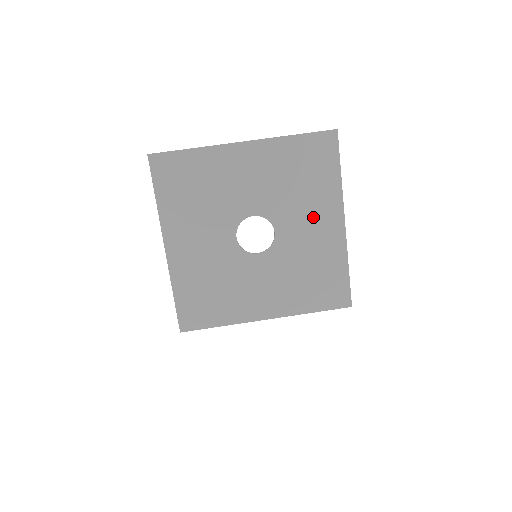
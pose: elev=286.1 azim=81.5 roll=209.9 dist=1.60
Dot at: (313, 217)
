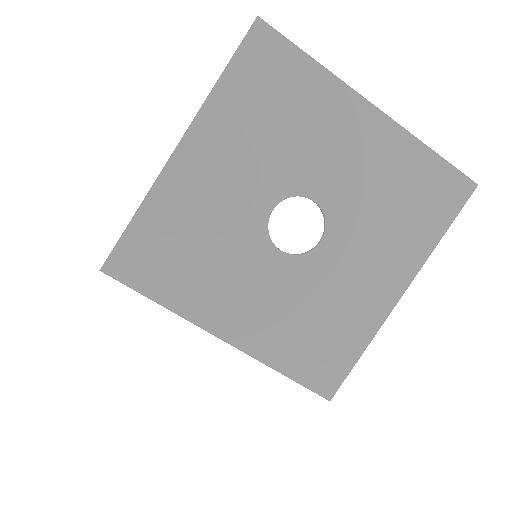
Dot at: (375, 260)
